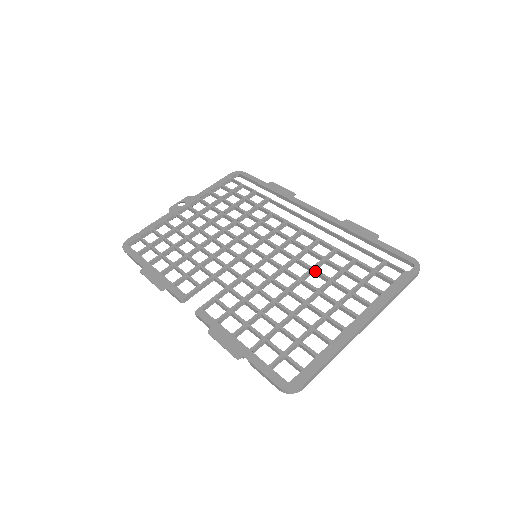
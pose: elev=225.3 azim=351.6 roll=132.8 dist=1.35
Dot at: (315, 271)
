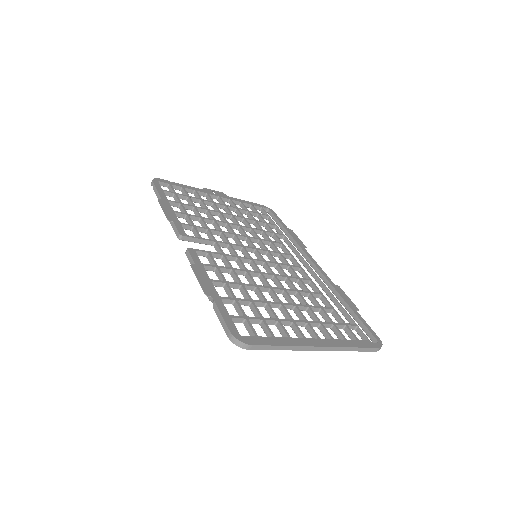
Dot at: (299, 293)
